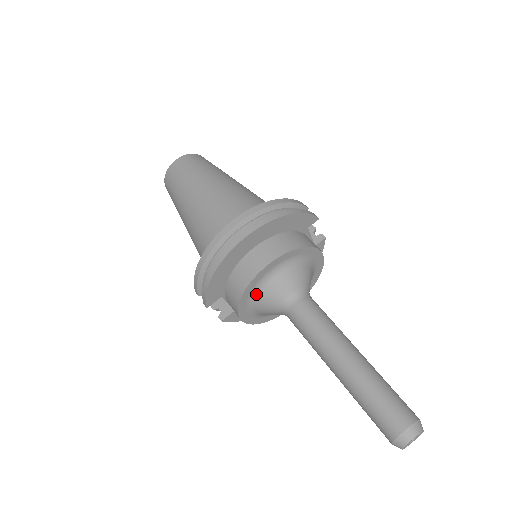
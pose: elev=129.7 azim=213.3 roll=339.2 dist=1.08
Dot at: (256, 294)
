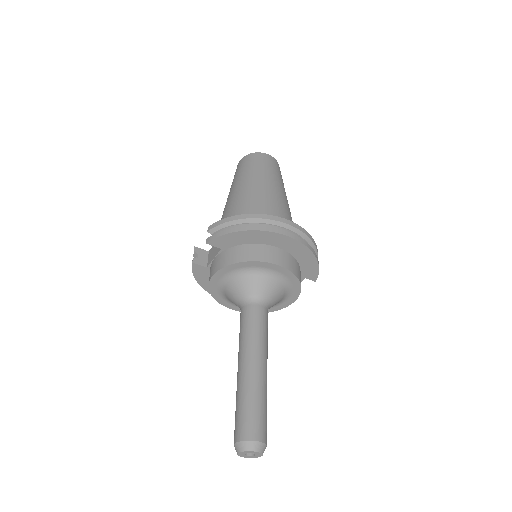
Dot at: (246, 272)
